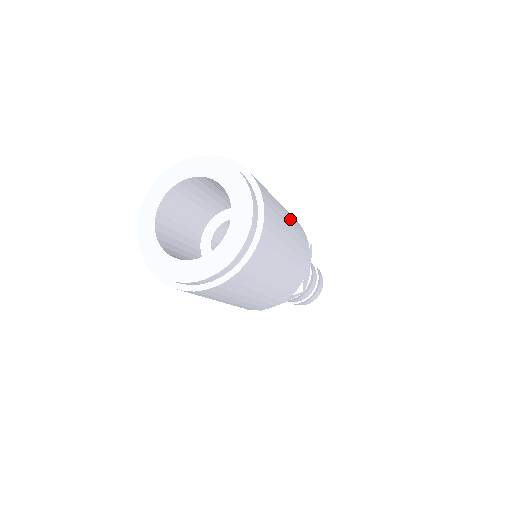
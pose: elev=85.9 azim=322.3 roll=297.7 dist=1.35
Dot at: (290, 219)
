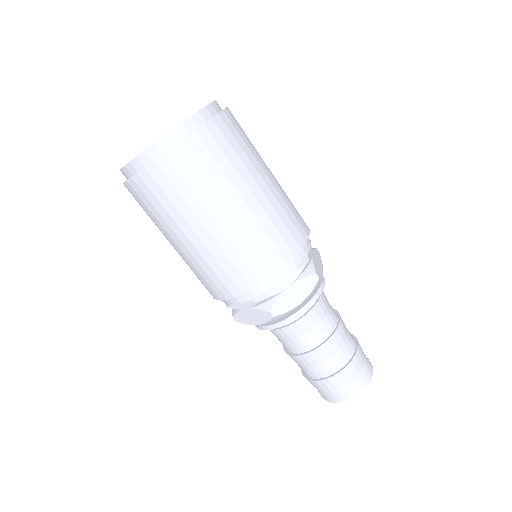
Dot at: occluded
